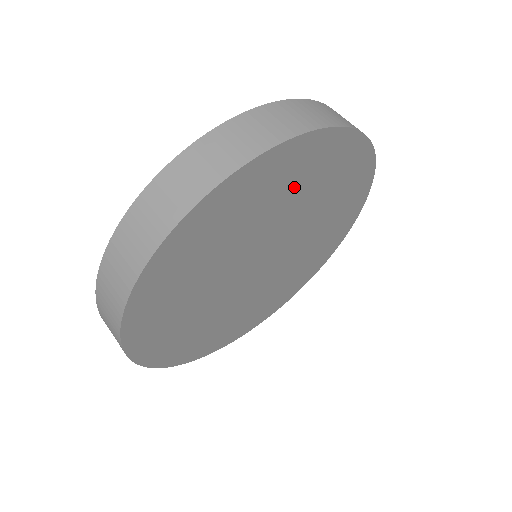
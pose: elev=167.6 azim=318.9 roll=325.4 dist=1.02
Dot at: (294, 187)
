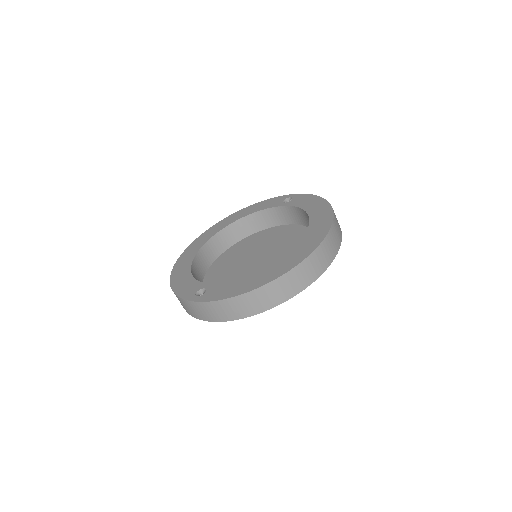
Dot at: occluded
